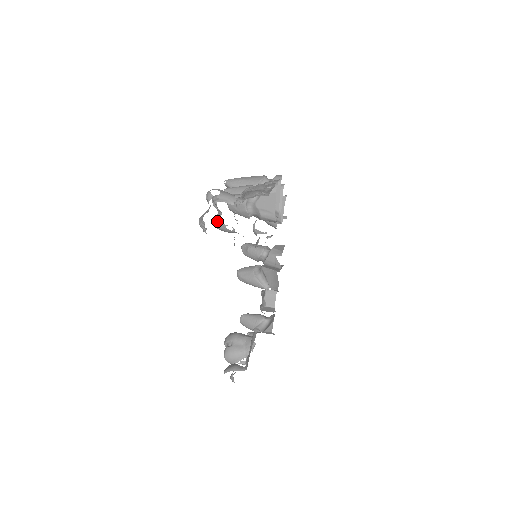
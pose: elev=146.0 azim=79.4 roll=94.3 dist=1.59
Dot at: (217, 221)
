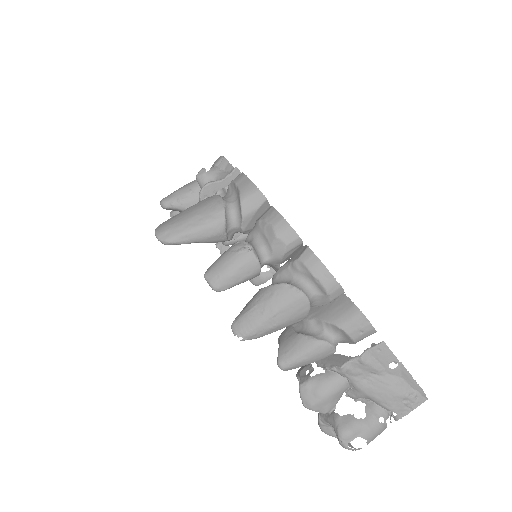
Dot at: occluded
